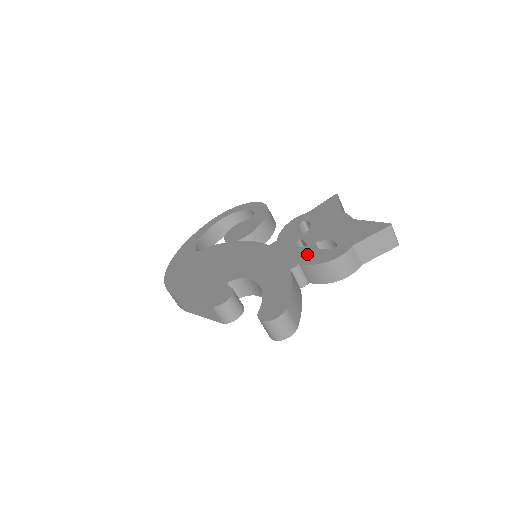
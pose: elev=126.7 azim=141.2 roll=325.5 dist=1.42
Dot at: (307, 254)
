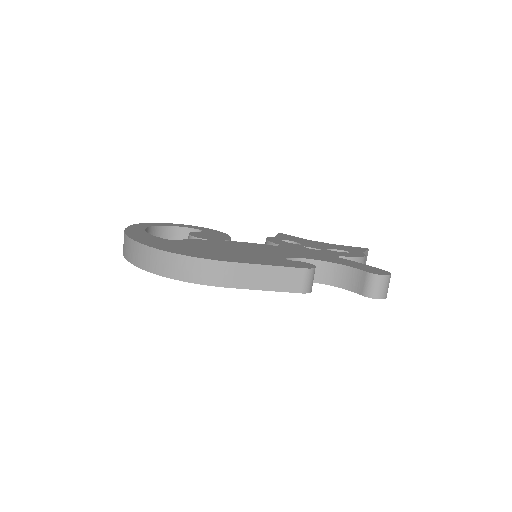
Dot at: (334, 252)
